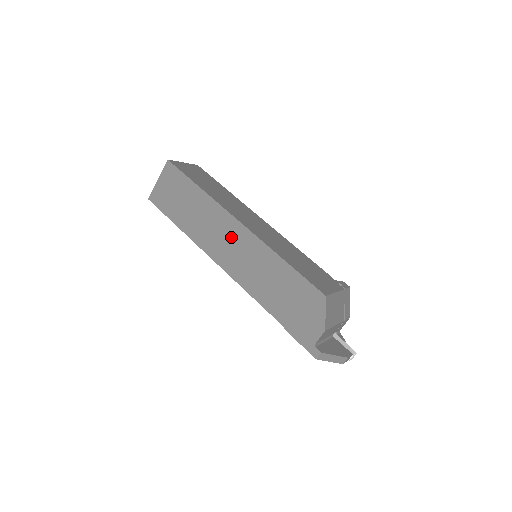
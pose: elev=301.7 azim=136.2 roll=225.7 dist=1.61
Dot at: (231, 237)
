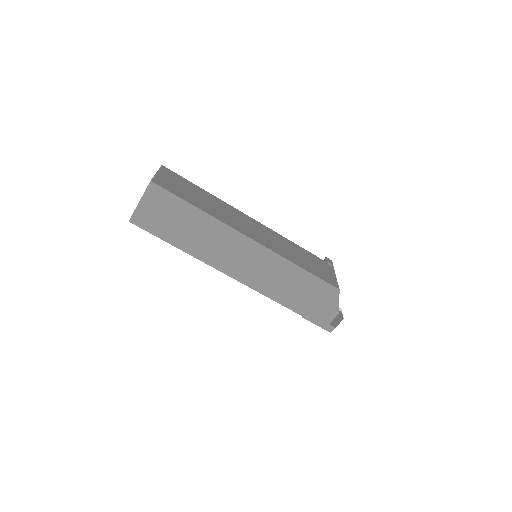
Dot at: (243, 253)
